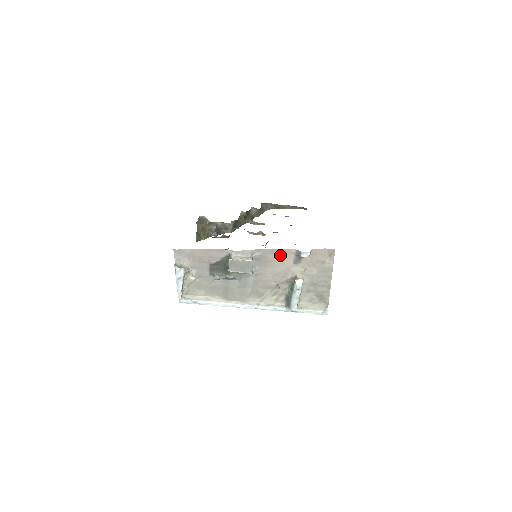
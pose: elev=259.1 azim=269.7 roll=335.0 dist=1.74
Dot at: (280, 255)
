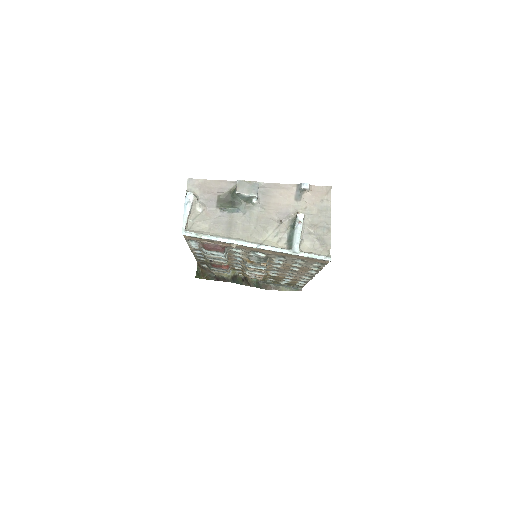
Dot at: (282, 190)
